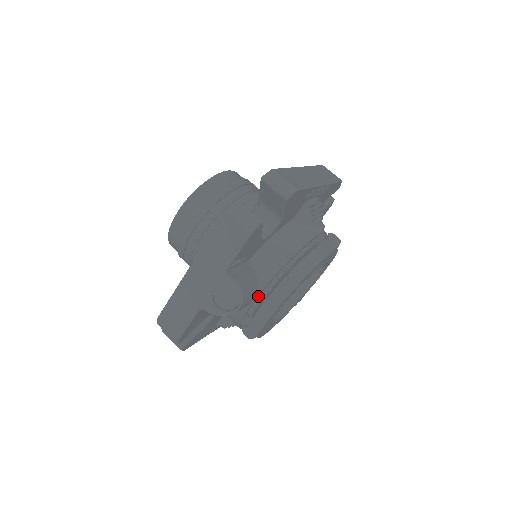
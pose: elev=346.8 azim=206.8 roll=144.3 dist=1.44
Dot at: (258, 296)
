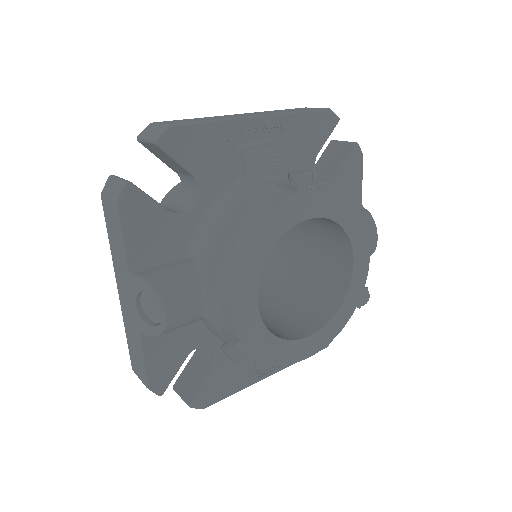
Dot at: (210, 294)
